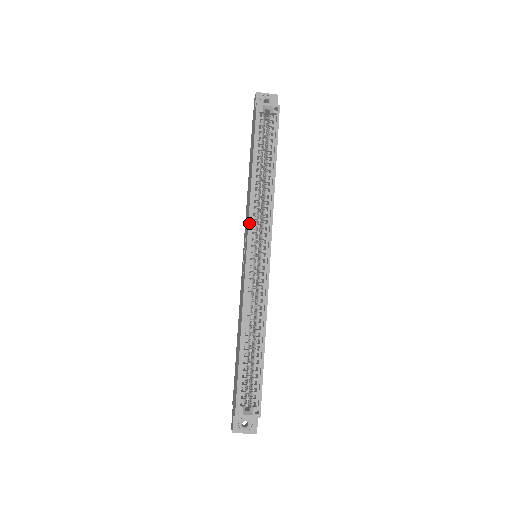
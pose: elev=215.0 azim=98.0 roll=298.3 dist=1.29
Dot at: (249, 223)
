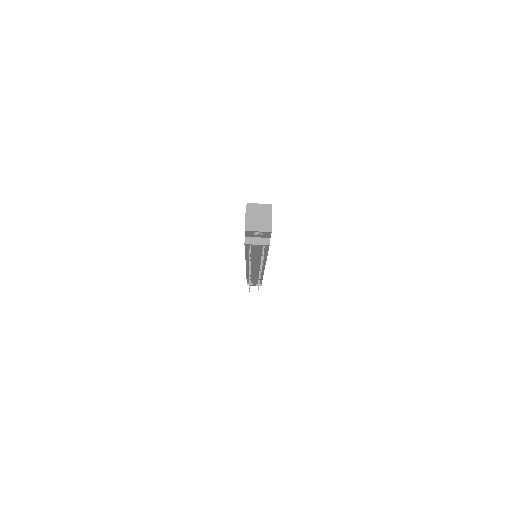
Dot at: occluded
